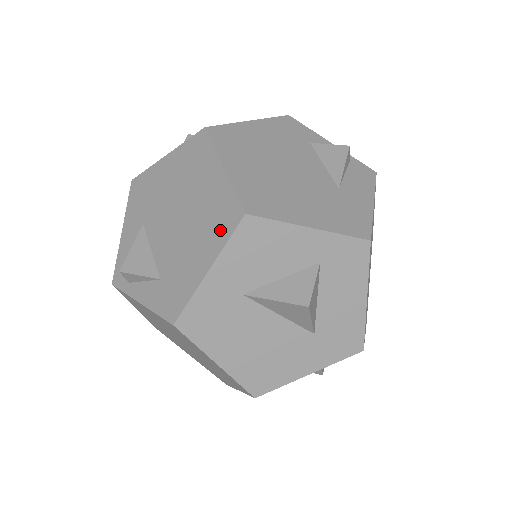
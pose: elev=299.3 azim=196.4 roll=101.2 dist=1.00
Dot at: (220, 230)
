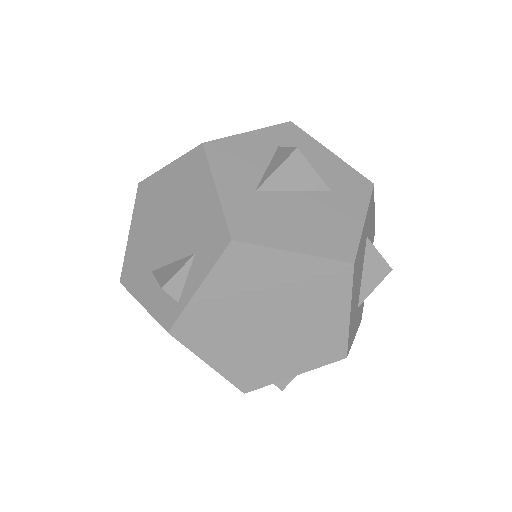
Dot at: (199, 171)
